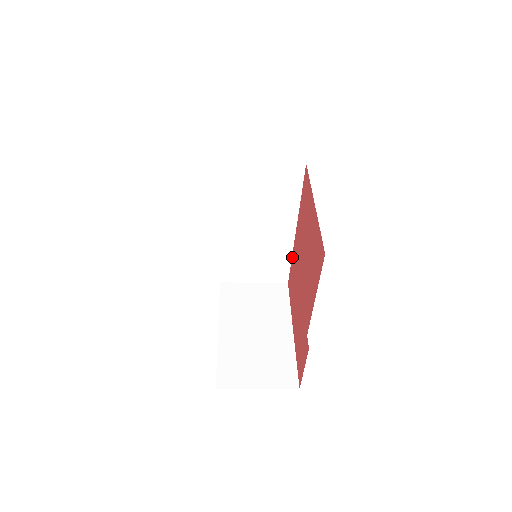
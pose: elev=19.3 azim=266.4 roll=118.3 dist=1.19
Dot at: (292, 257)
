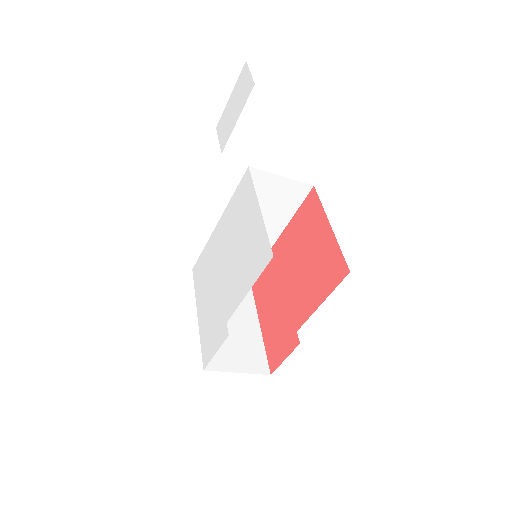
Dot at: occluded
